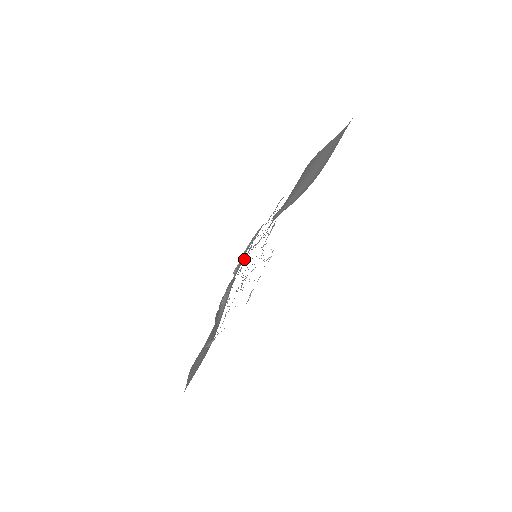
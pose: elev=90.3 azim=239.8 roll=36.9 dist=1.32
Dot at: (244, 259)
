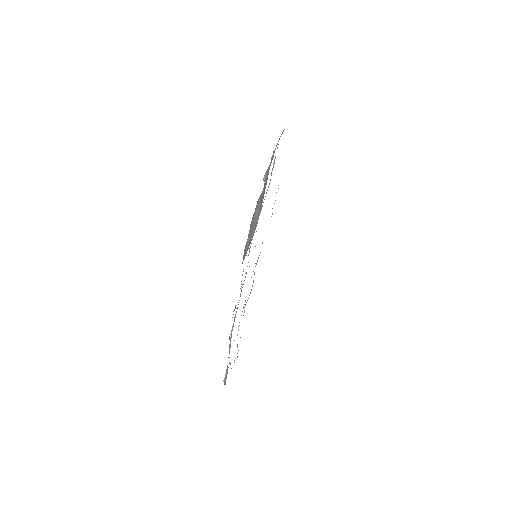
Dot at: (257, 221)
